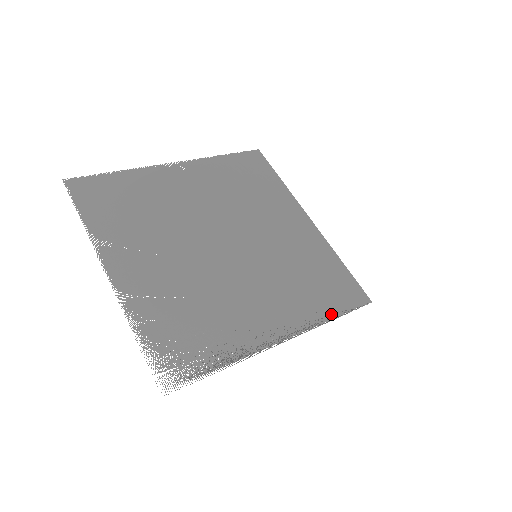
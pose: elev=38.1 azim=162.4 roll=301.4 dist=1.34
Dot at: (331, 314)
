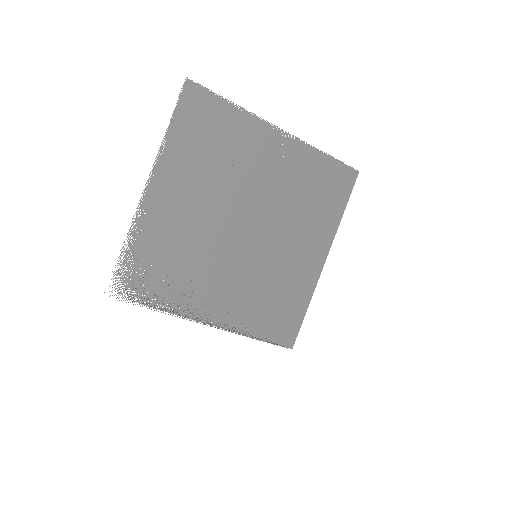
Dot at: (257, 334)
